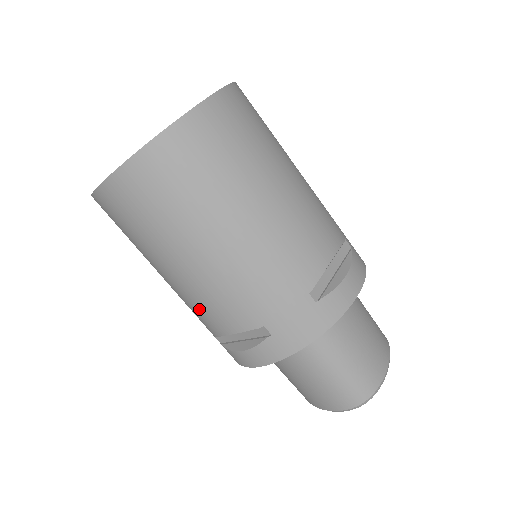
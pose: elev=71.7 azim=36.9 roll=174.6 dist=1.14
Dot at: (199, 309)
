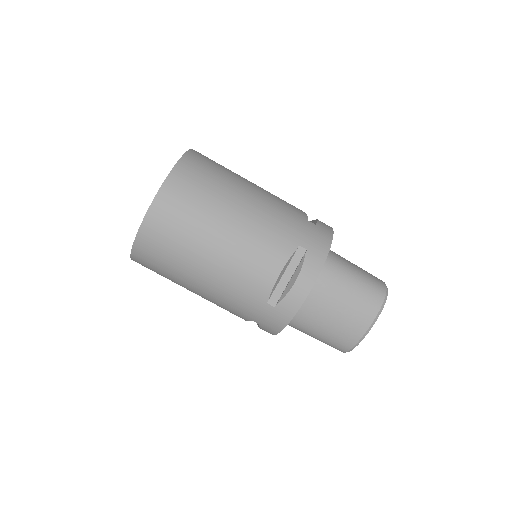
Dot at: (251, 266)
